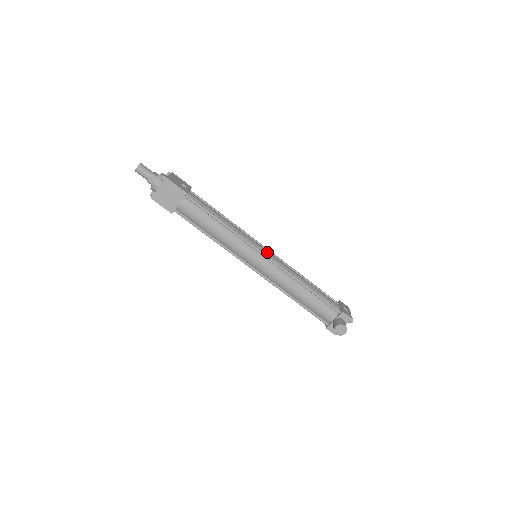
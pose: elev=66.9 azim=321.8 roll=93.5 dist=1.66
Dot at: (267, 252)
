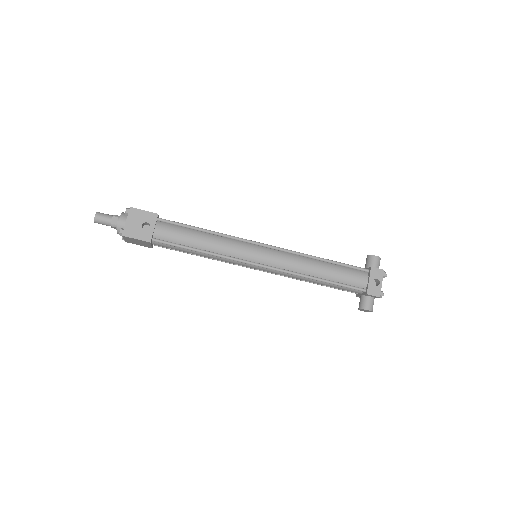
Dot at: (264, 258)
